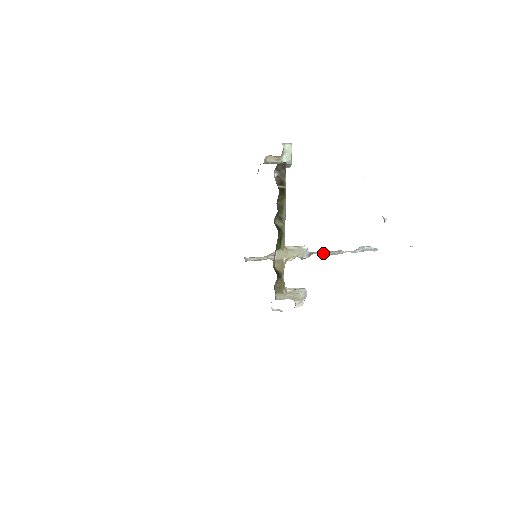
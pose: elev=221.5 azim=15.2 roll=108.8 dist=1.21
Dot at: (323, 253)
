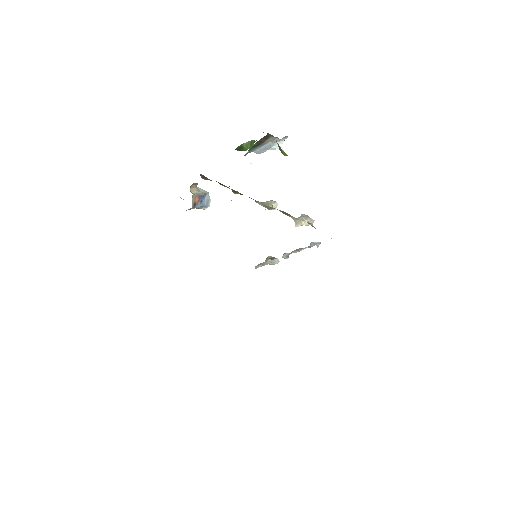
Dot at: (294, 251)
